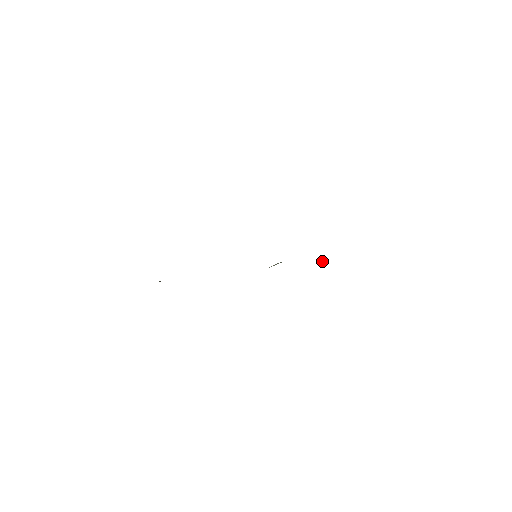
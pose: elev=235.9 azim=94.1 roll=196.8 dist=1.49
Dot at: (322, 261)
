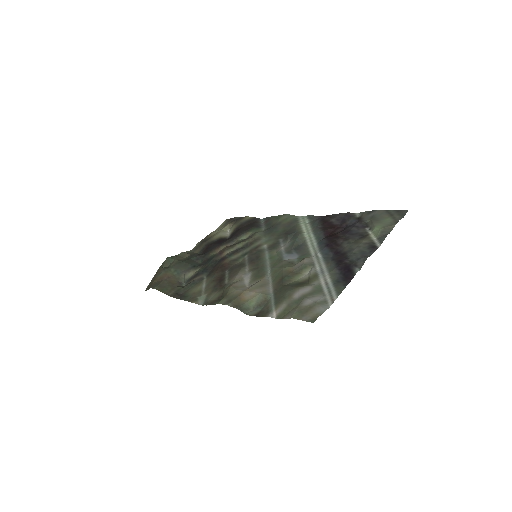
Dot at: (305, 259)
